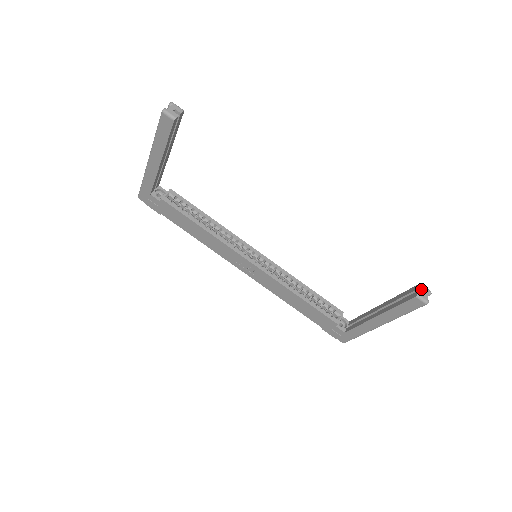
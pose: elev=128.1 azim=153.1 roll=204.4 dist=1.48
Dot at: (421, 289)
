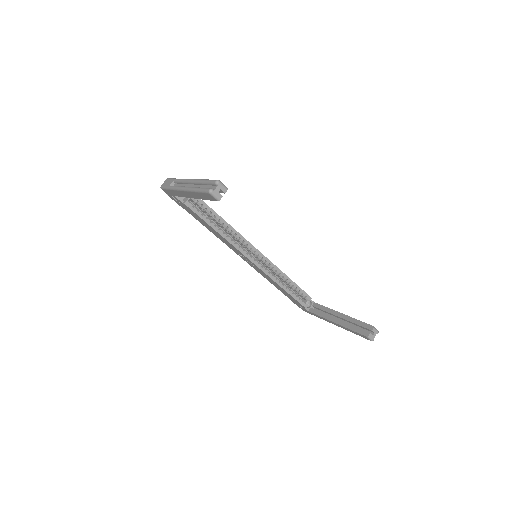
Dot at: (372, 331)
